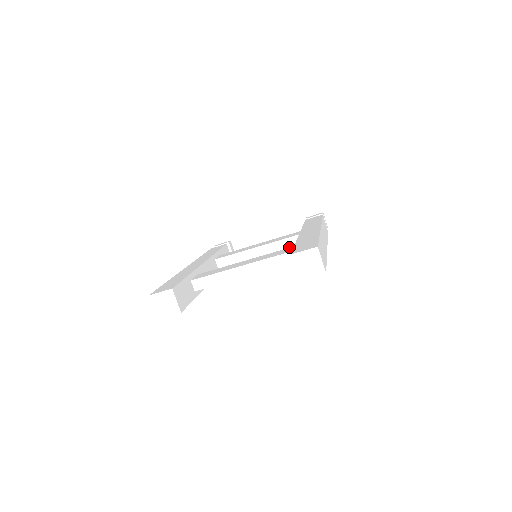
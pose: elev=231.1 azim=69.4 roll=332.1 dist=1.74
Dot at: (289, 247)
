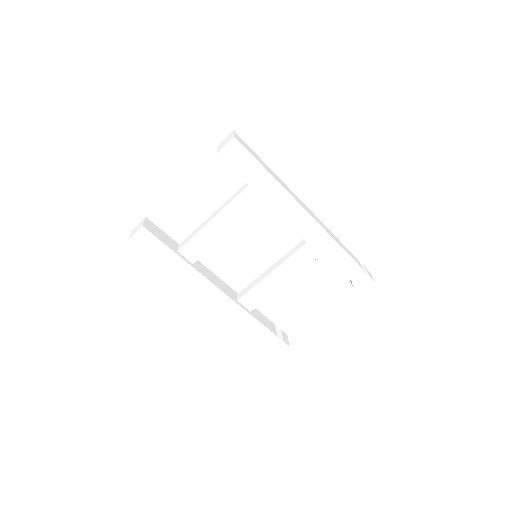
Dot at: (294, 253)
